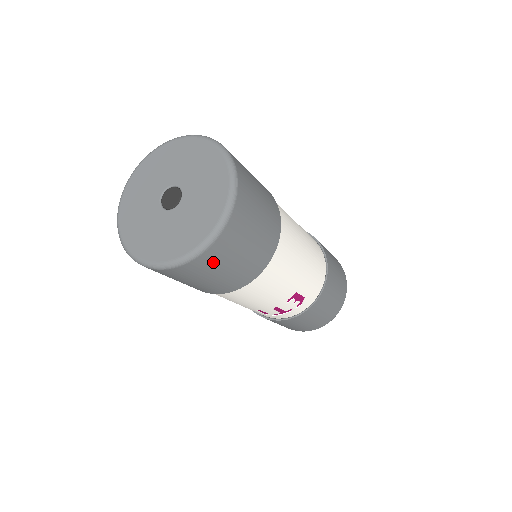
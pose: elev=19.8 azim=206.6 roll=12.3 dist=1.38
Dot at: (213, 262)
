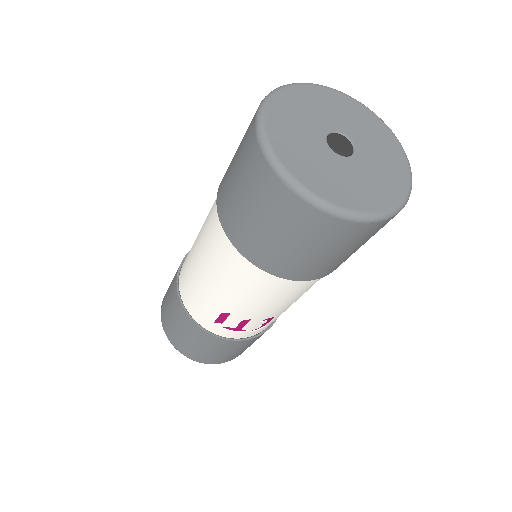
Dot at: (353, 238)
